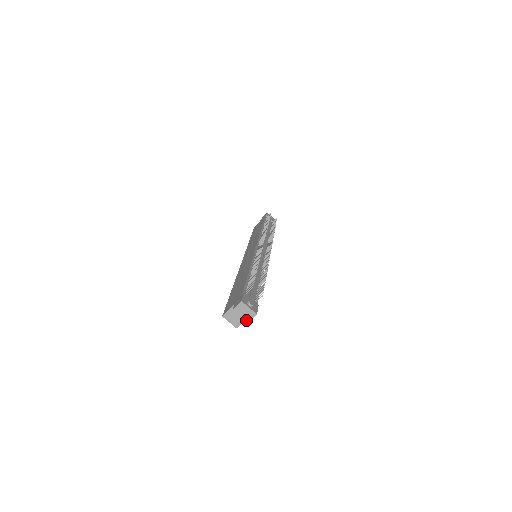
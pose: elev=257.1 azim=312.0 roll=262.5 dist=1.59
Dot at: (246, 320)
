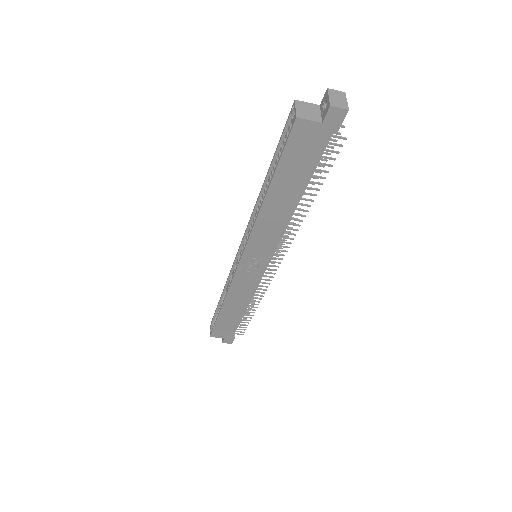
Dot at: (331, 103)
